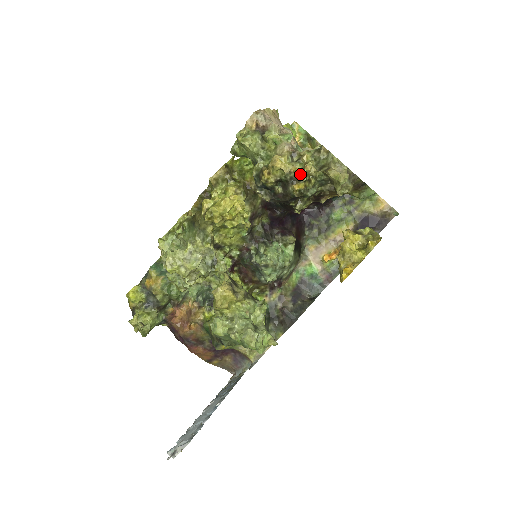
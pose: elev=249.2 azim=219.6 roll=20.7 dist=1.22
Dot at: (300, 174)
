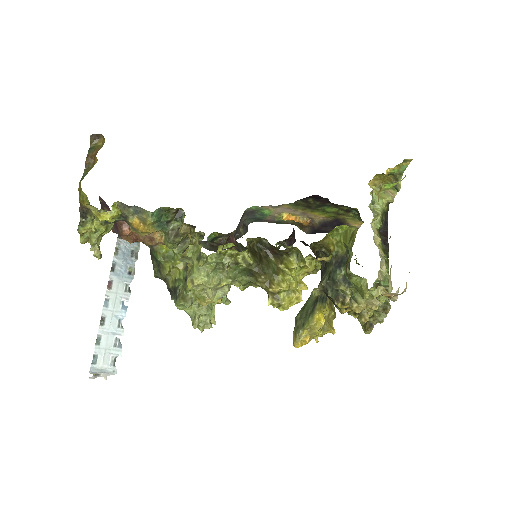
Dot at: occluded
